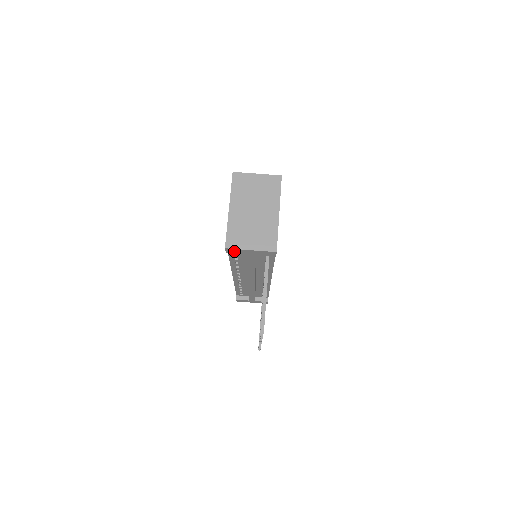
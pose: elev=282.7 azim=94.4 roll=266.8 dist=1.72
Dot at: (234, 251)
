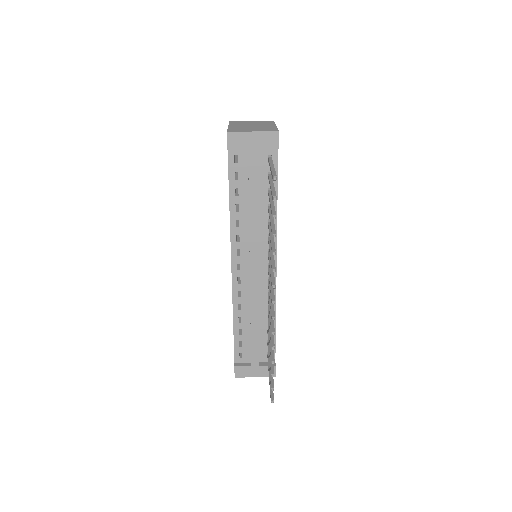
Dot at: (236, 141)
